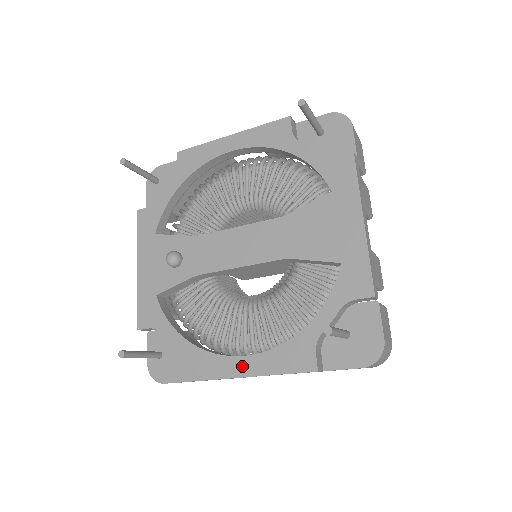
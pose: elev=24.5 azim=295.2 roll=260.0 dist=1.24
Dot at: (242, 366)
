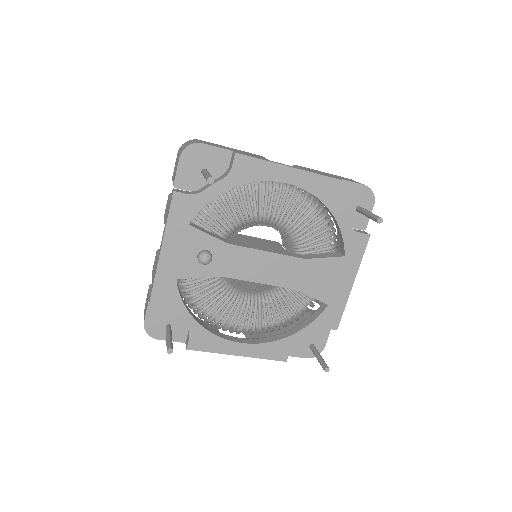
Dot at: (237, 349)
